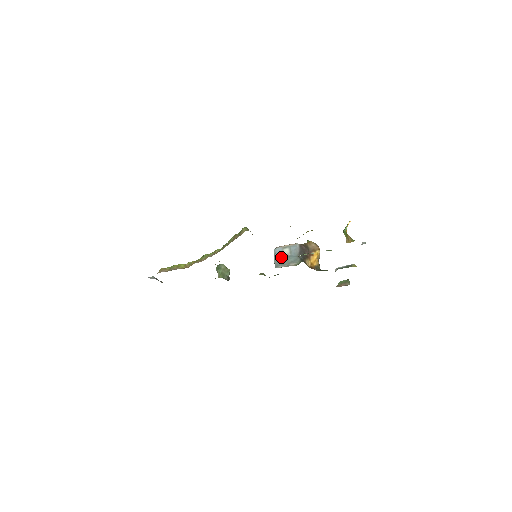
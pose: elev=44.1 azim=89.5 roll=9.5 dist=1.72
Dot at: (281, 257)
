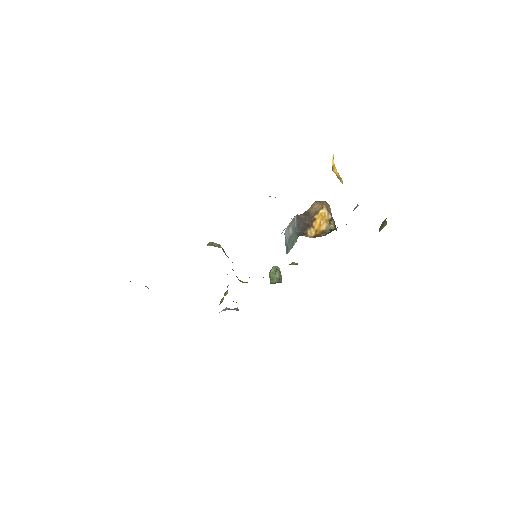
Dot at: (288, 240)
